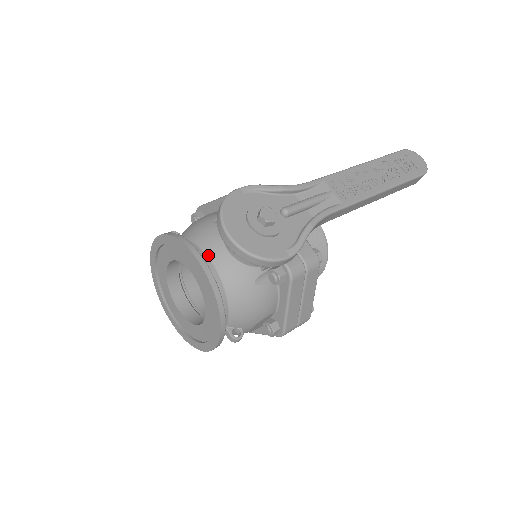
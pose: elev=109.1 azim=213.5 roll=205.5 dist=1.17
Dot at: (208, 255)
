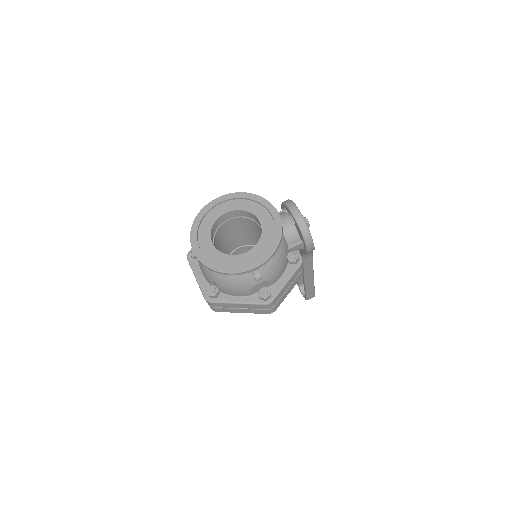
Dot at: occluded
